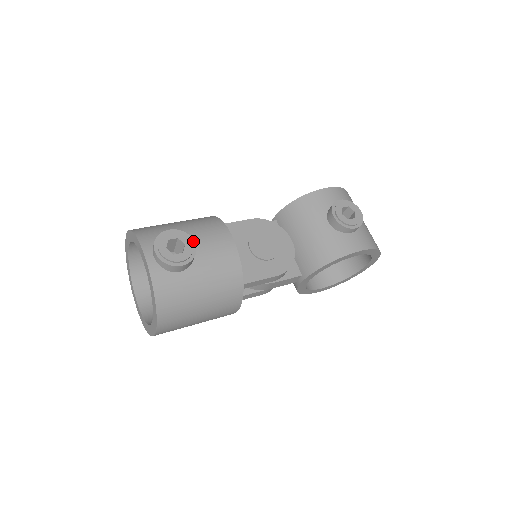
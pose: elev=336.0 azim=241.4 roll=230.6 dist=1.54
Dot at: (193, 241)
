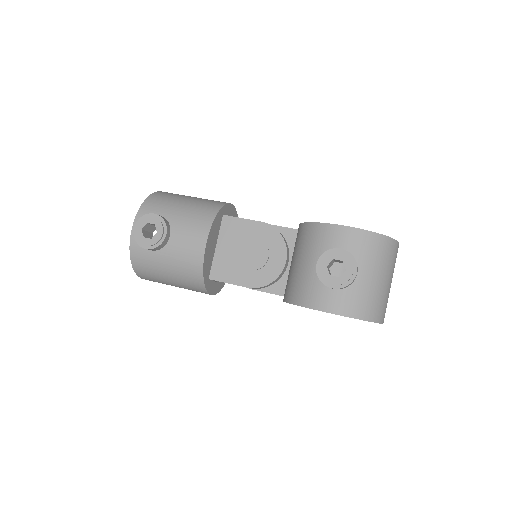
Dot at: (166, 232)
